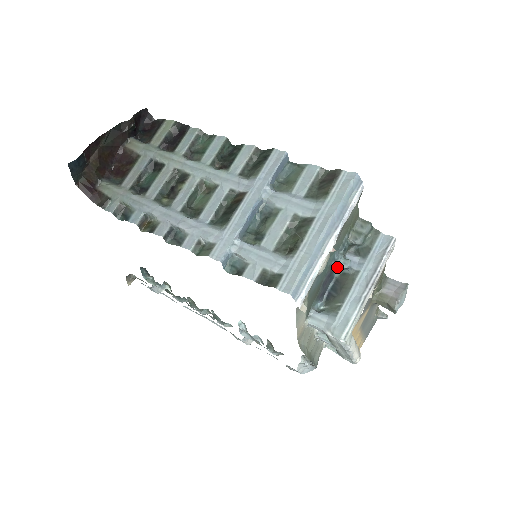
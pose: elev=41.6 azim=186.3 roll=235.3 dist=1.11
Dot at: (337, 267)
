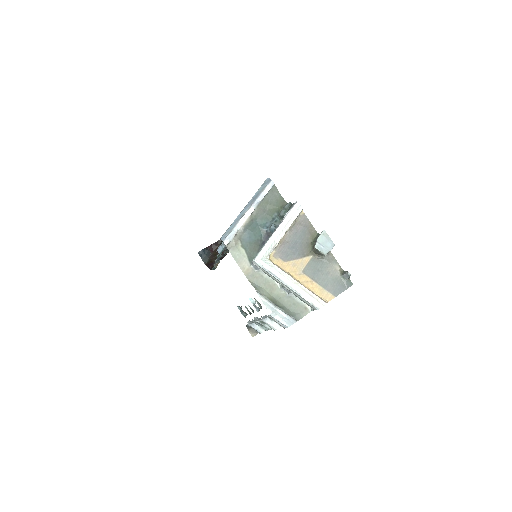
Dot at: (270, 231)
